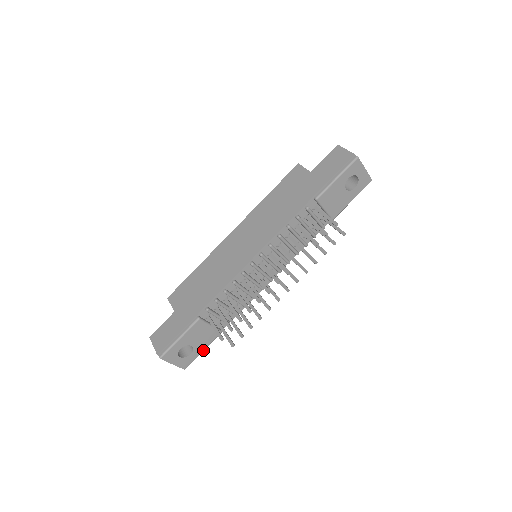
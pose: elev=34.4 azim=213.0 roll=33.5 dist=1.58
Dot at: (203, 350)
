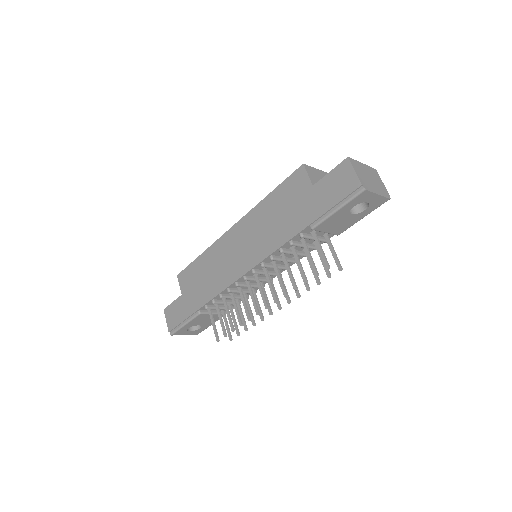
Dot at: occluded
